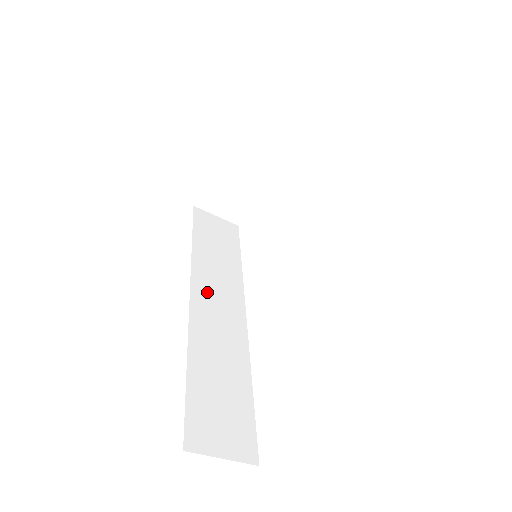
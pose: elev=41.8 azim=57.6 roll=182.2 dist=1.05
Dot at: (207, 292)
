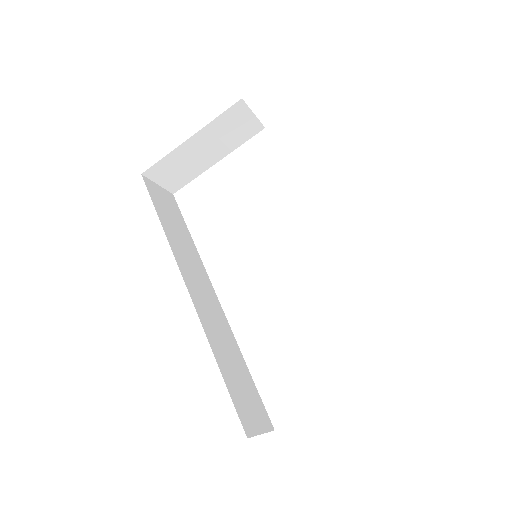
Dot at: (192, 280)
